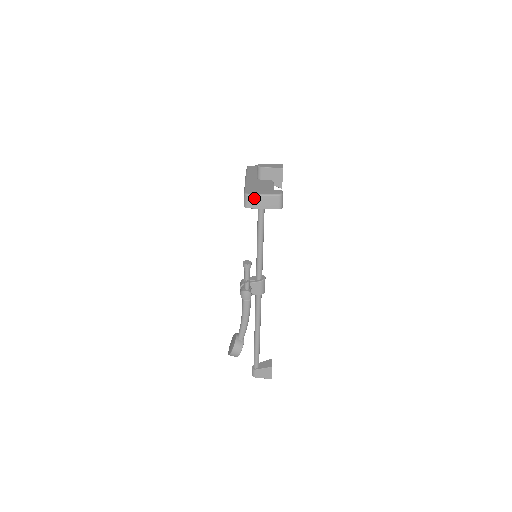
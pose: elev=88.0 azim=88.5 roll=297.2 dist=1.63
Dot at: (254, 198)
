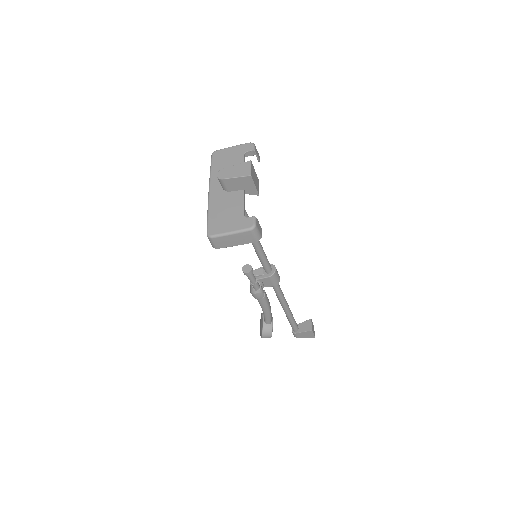
Dot at: (220, 239)
